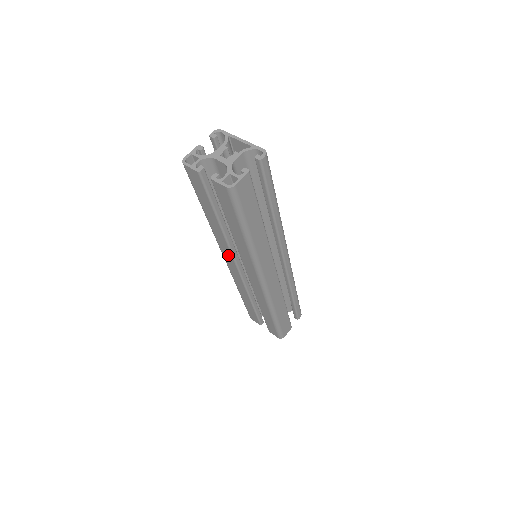
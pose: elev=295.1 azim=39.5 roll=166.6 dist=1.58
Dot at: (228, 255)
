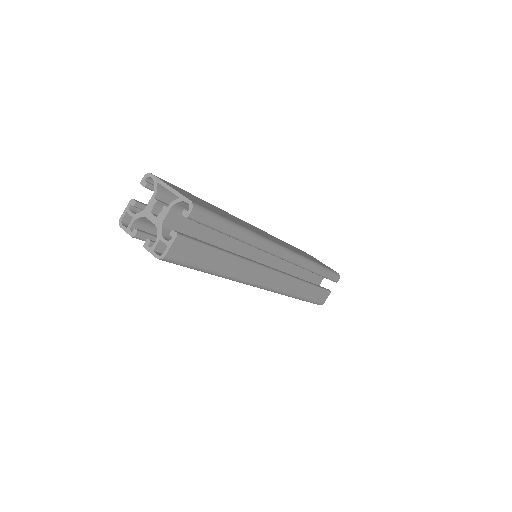
Dot at: occluded
